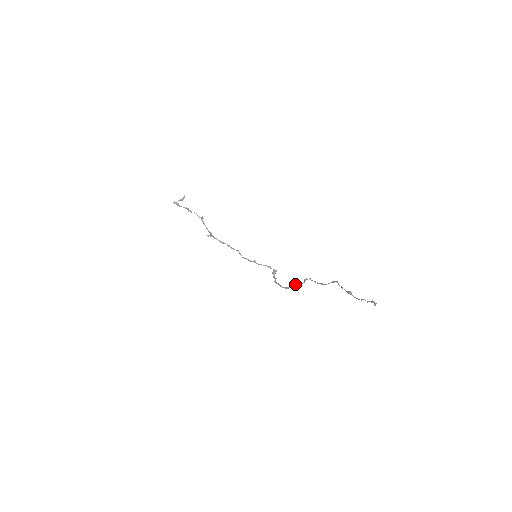
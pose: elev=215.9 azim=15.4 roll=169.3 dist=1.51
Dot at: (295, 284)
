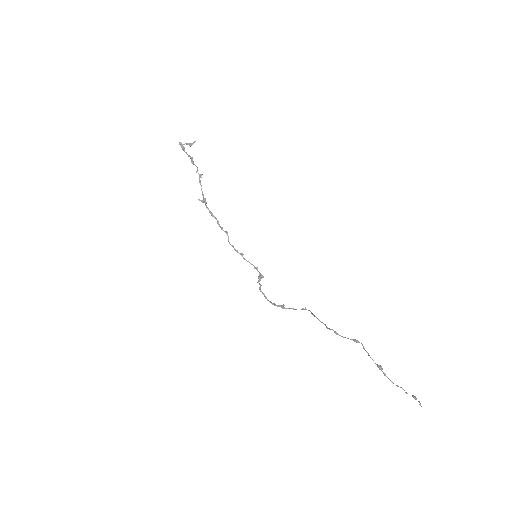
Dot at: occluded
